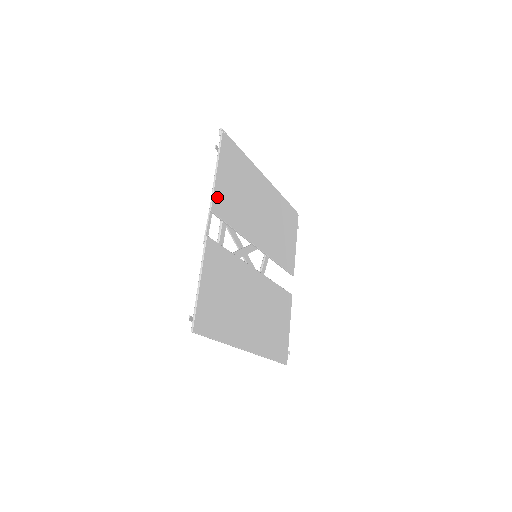
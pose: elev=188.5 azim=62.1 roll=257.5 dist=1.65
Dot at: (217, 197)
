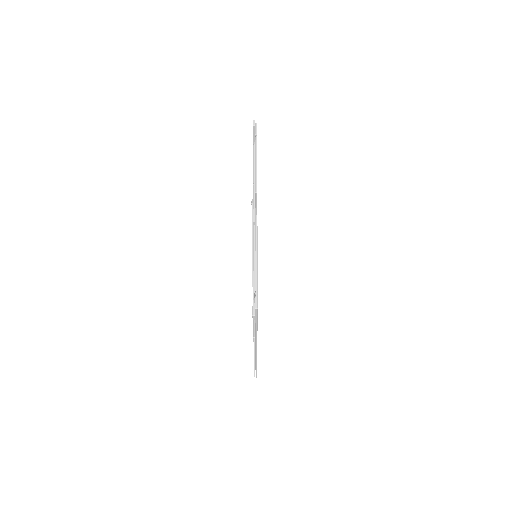
Dot at: occluded
